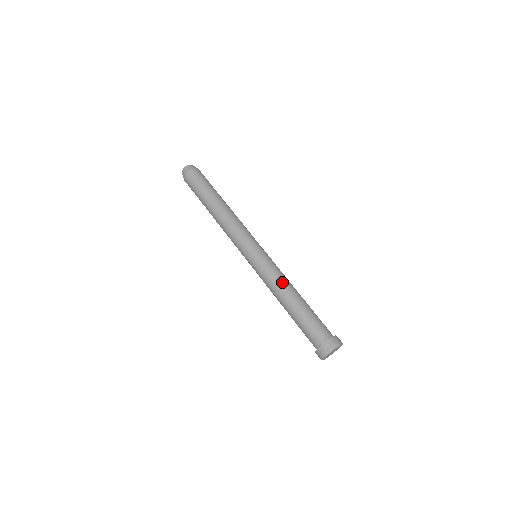
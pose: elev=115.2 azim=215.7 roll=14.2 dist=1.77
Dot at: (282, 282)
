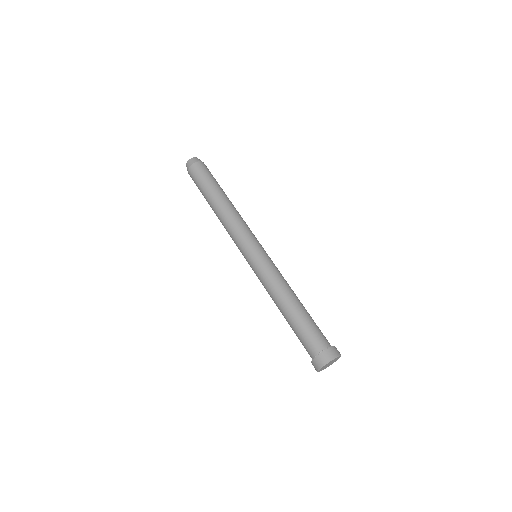
Dot at: (287, 283)
